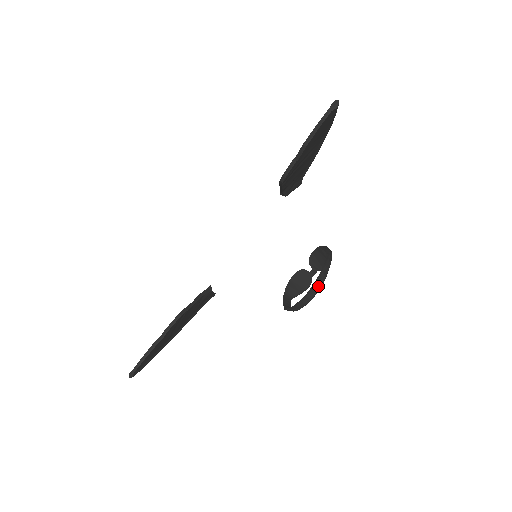
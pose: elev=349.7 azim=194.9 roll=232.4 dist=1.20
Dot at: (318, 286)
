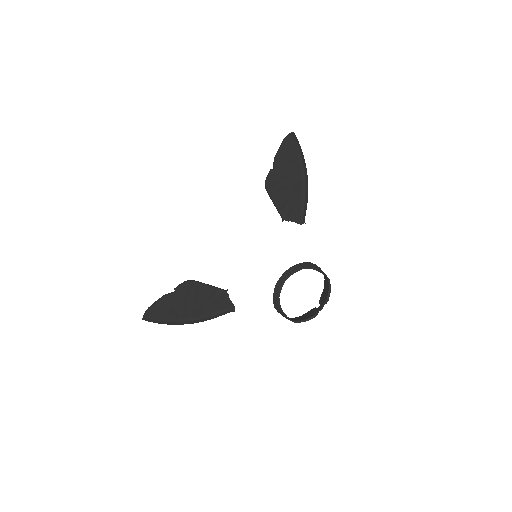
Dot at: (292, 270)
